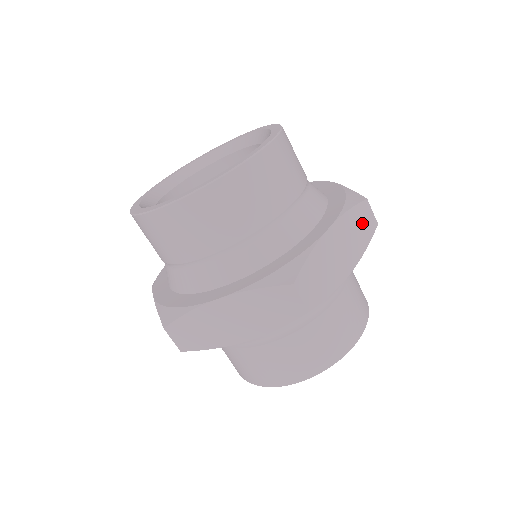
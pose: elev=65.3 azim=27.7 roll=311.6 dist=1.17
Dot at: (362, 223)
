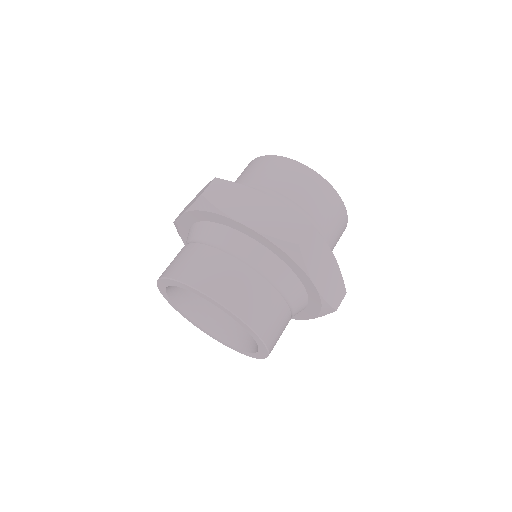
Dot at: (337, 291)
